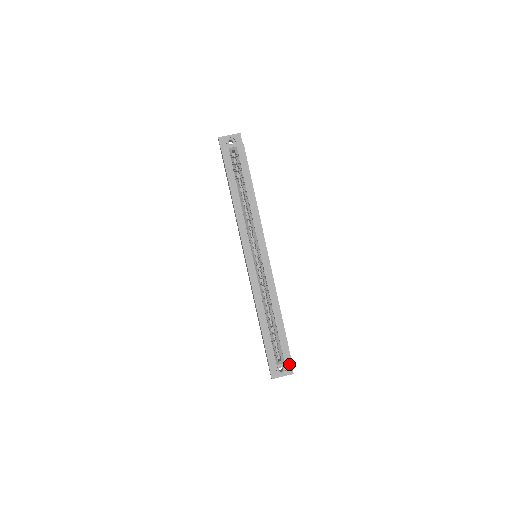
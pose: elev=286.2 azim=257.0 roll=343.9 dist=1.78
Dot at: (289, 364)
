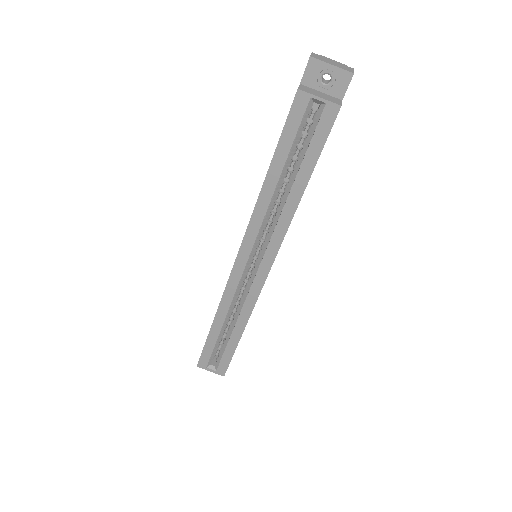
Dot at: occluded
